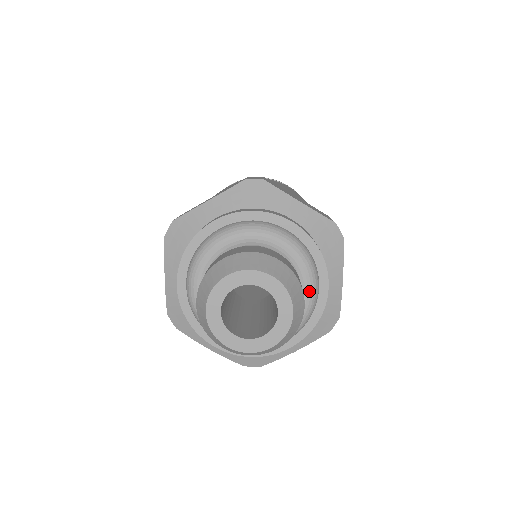
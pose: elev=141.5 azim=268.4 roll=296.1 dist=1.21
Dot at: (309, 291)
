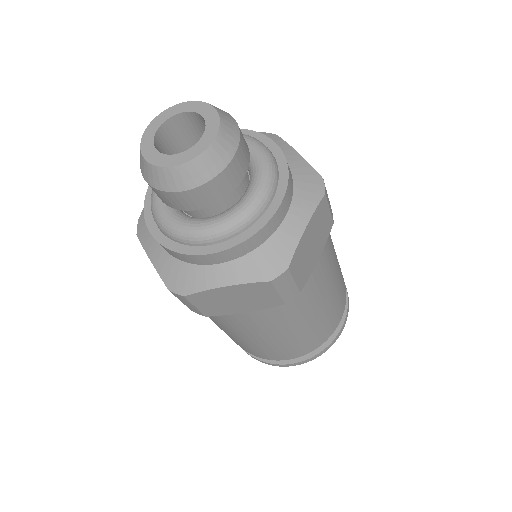
Dot at: (257, 191)
